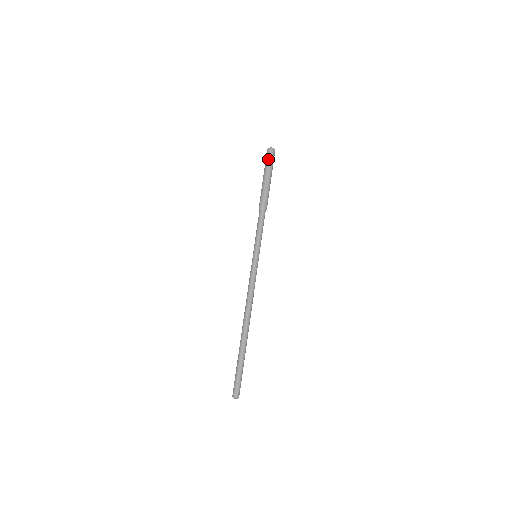
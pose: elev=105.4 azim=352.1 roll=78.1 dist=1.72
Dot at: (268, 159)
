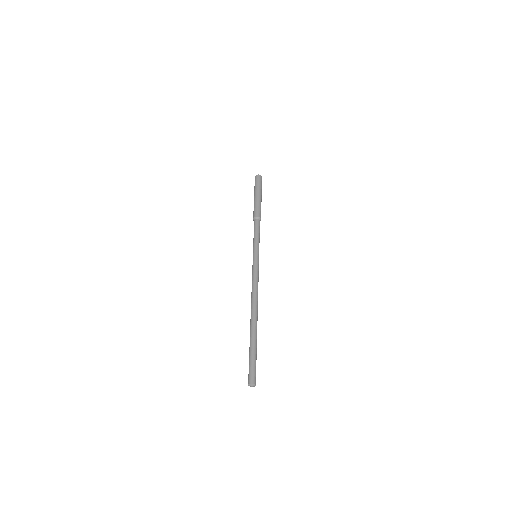
Dot at: (255, 183)
